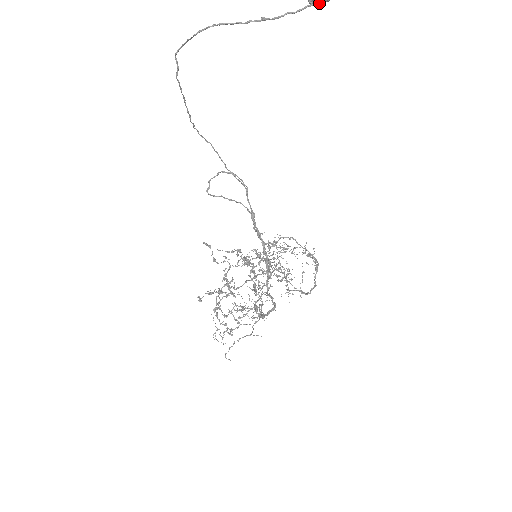
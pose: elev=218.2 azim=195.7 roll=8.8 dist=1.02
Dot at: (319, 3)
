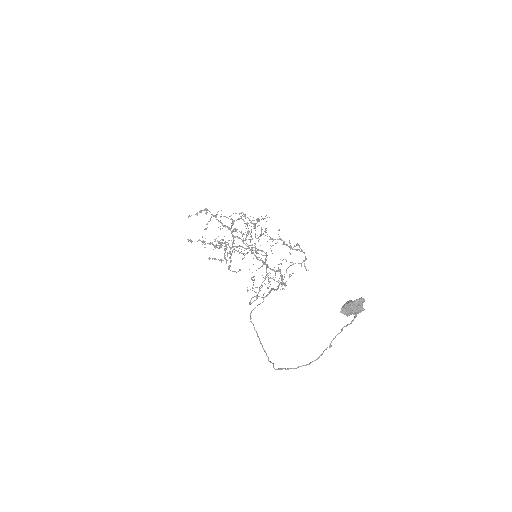
Dot at: (356, 315)
